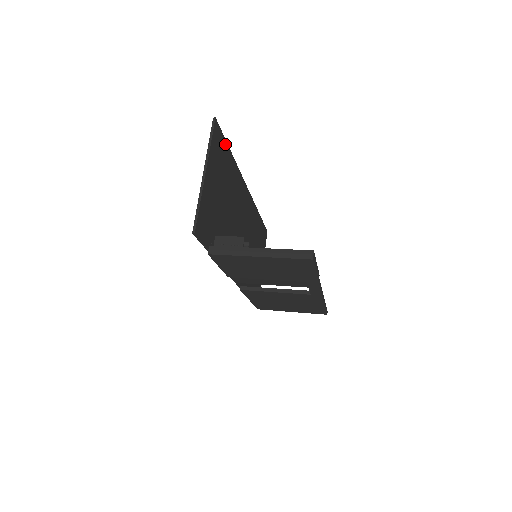
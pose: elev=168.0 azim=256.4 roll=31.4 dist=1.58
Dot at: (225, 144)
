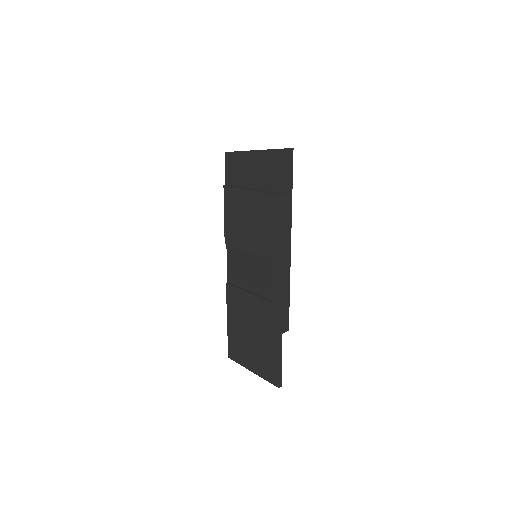
Dot at: (291, 176)
